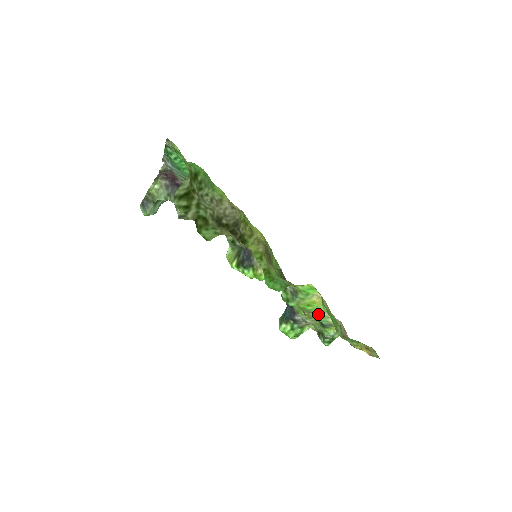
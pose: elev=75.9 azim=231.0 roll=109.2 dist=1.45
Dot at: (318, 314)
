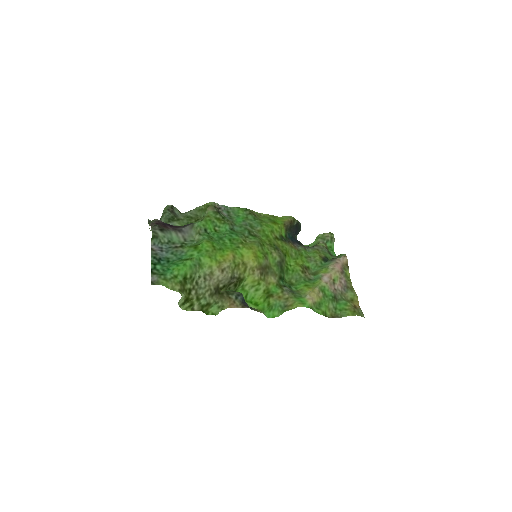
Dot at: (317, 276)
